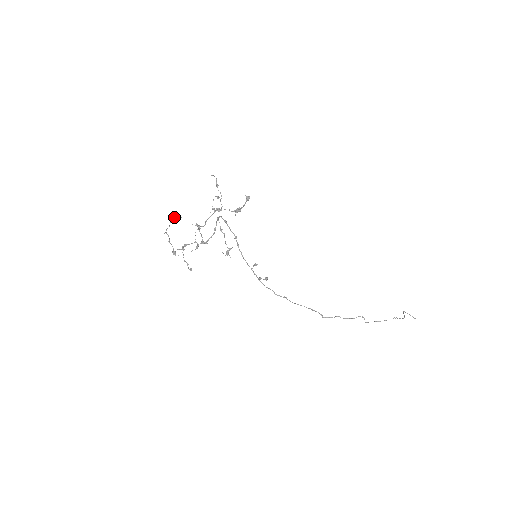
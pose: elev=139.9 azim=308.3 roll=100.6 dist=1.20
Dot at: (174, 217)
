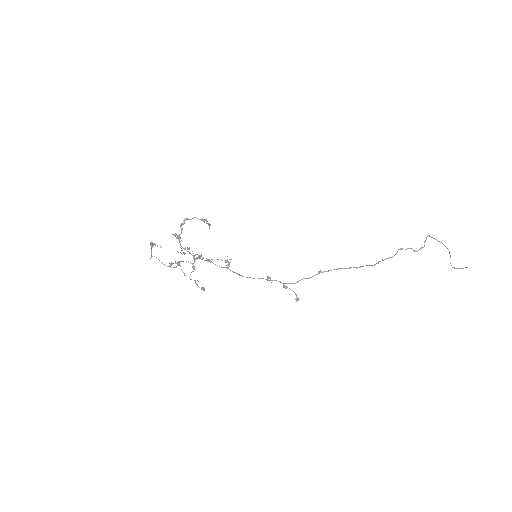
Dot at: (152, 245)
